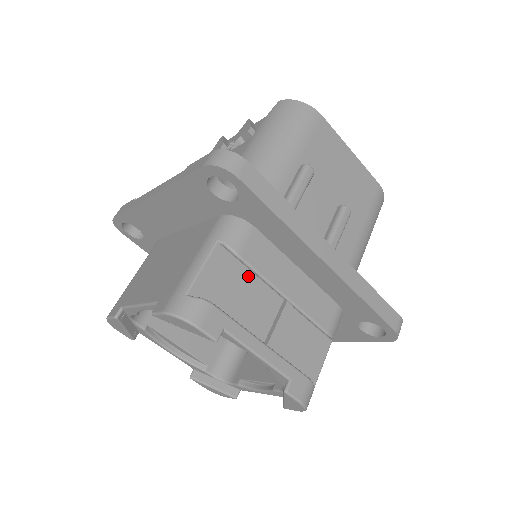
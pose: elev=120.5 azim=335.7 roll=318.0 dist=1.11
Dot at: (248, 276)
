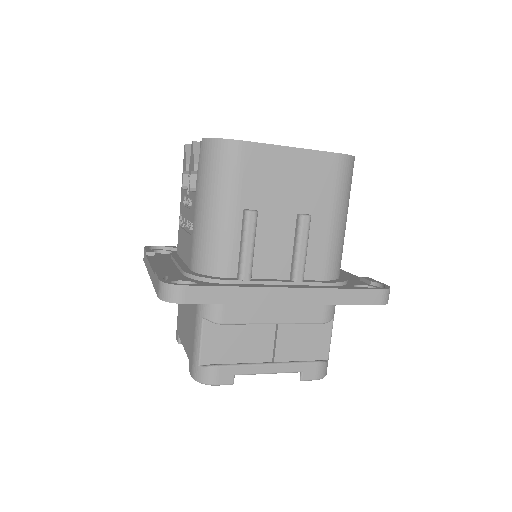
Dot at: occluded
